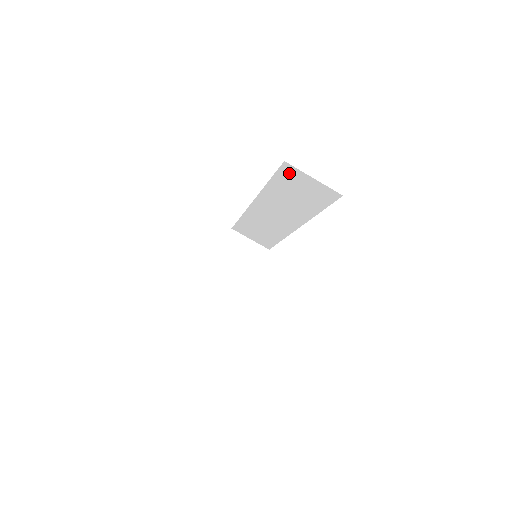
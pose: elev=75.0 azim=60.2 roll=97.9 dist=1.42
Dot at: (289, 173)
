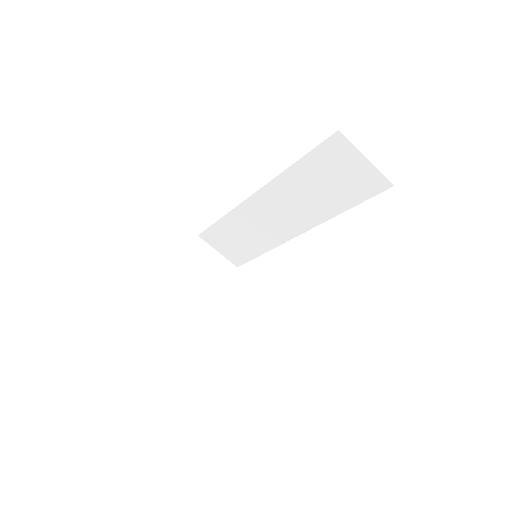
Dot at: (334, 149)
